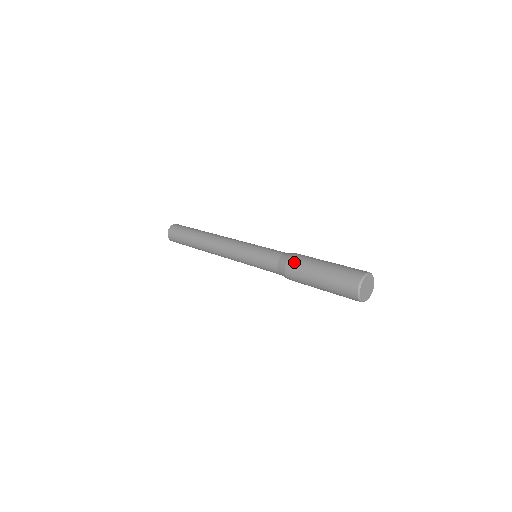
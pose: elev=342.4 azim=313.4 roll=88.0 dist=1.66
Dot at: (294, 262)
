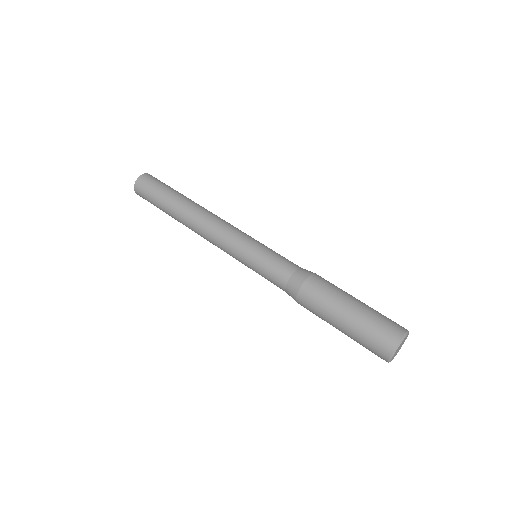
Dot at: (312, 288)
